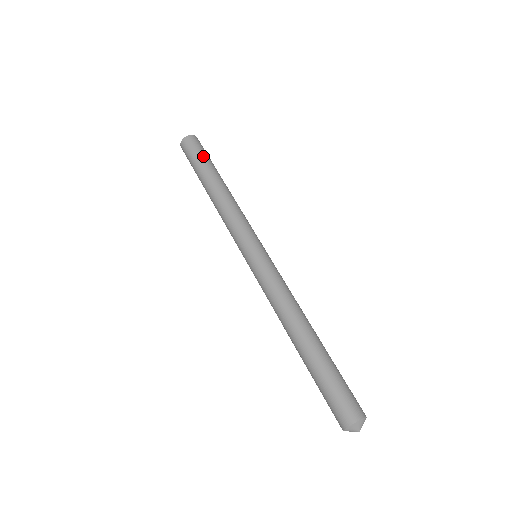
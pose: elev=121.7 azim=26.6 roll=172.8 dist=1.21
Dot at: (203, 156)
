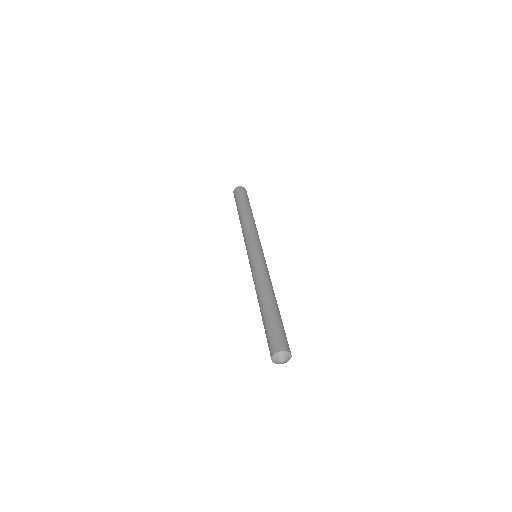
Dot at: (247, 199)
